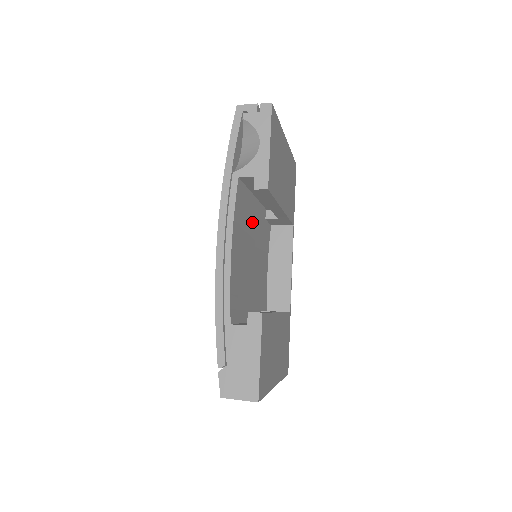
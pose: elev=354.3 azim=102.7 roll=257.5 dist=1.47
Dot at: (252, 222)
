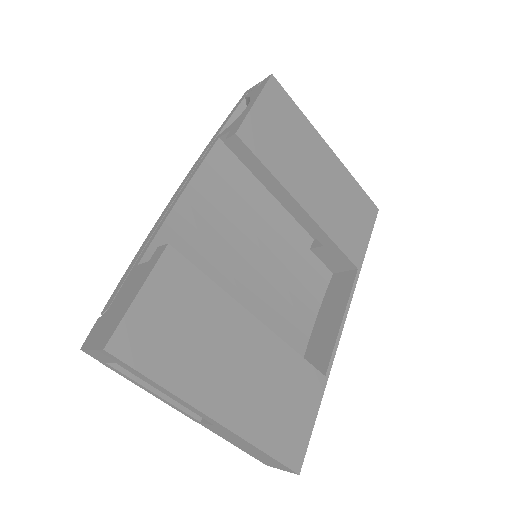
Dot at: (261, 219)
